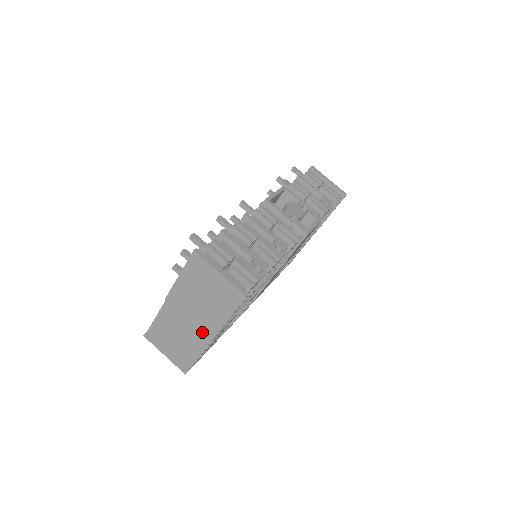
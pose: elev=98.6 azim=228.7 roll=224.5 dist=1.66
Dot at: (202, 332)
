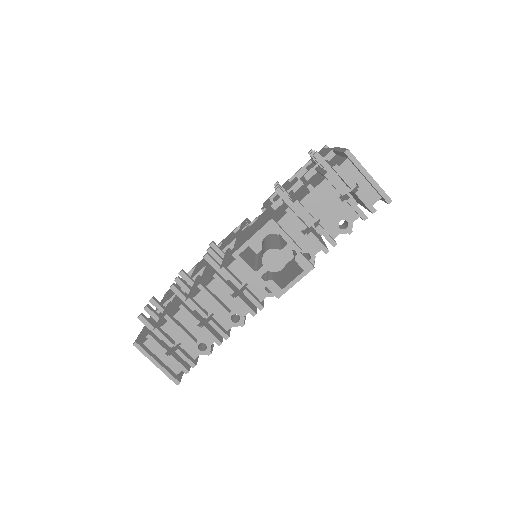
Dot at: occluded
